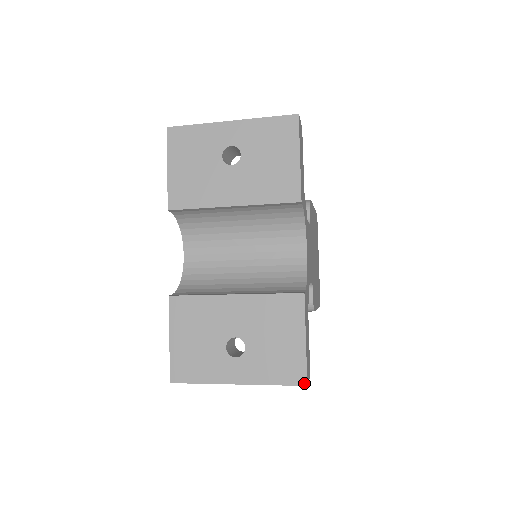
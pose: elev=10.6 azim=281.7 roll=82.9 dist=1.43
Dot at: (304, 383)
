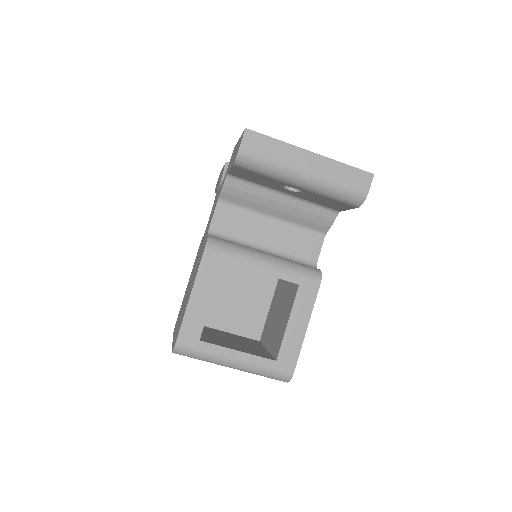
Dot at: (370, 173)
